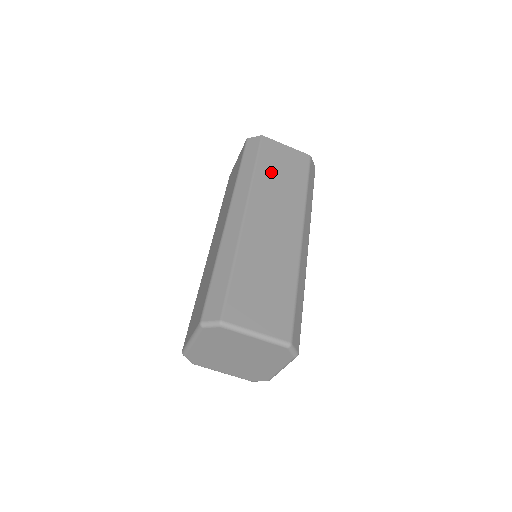
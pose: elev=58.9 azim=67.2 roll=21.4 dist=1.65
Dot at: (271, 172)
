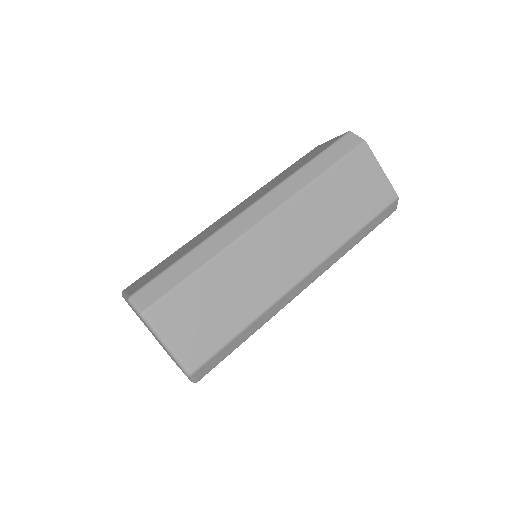
Dot at: (334, 190)
